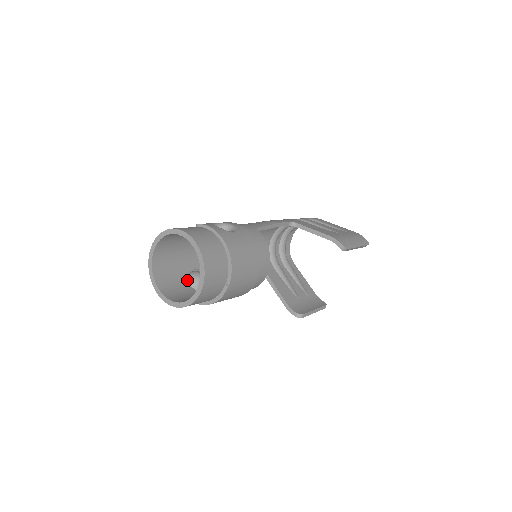
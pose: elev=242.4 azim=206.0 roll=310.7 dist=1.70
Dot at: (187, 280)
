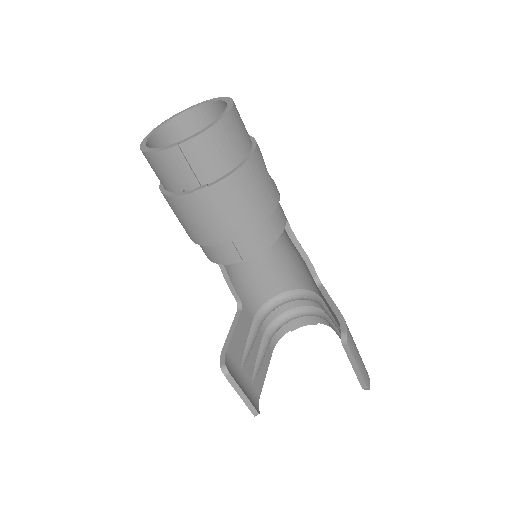
Dot at: occluded
